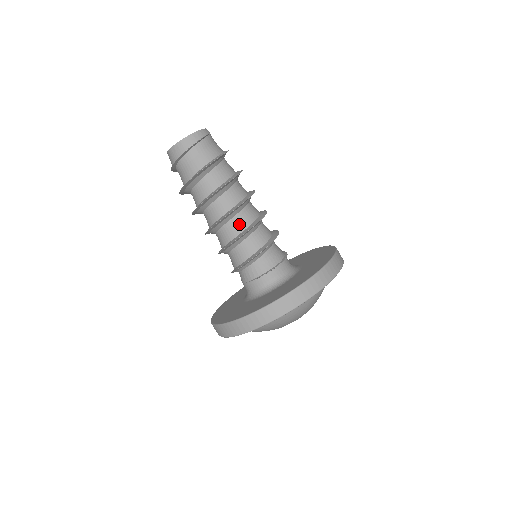
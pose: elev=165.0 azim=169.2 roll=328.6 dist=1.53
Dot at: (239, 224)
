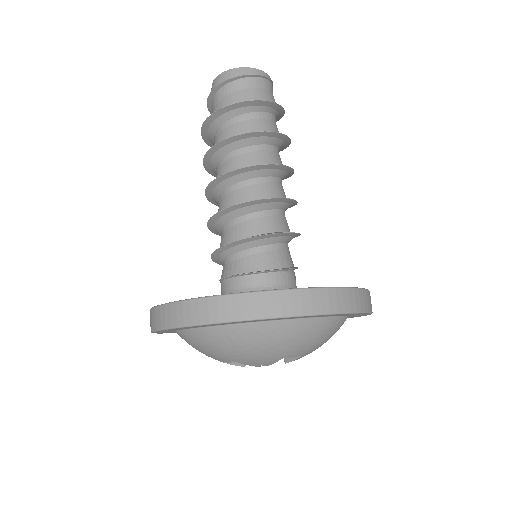
Dot at: (232, 197)
